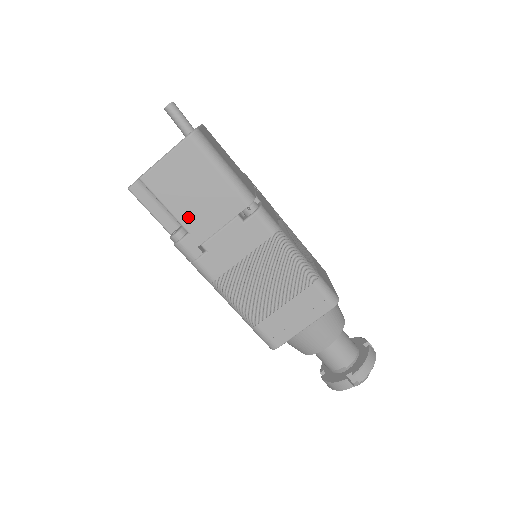
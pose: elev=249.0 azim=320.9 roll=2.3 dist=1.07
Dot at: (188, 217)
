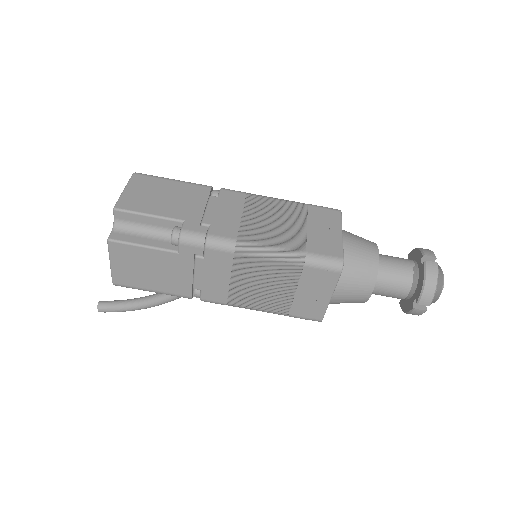
Dot at: (174, 212)
